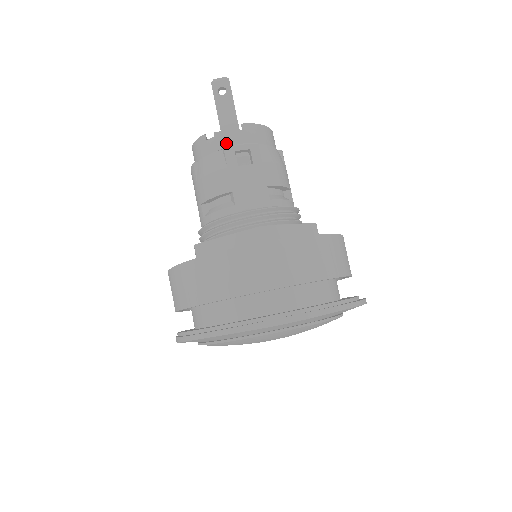
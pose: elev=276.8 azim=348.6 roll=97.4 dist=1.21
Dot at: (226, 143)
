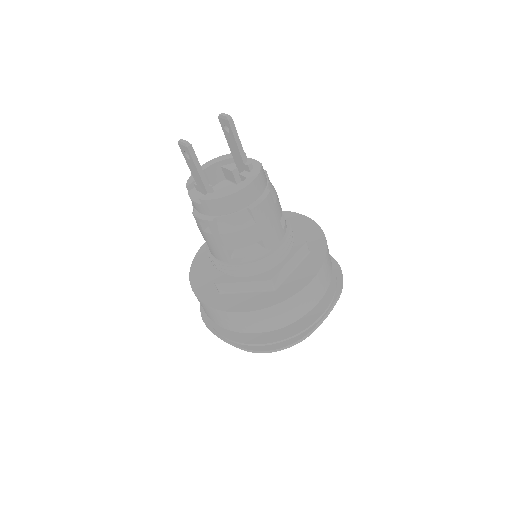
Dot at: (195, 207)
